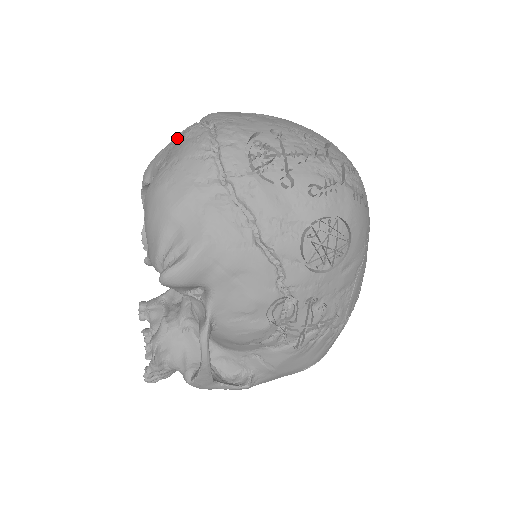
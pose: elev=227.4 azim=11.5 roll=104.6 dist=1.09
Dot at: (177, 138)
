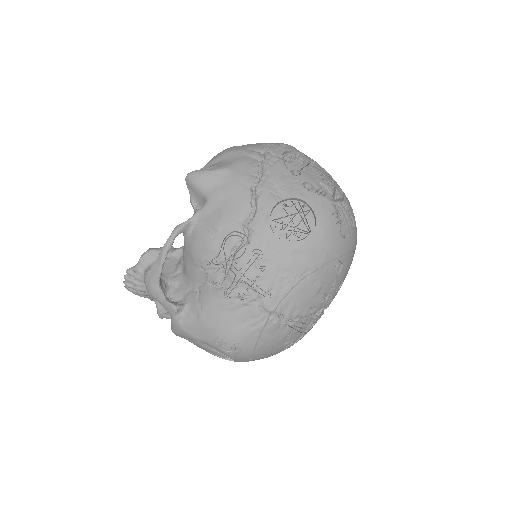
Dot at: occluded
